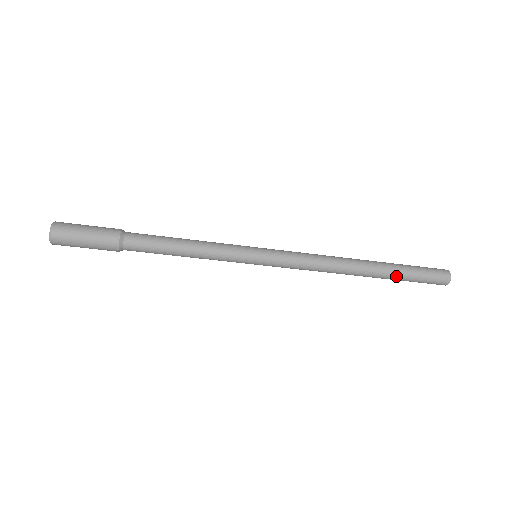
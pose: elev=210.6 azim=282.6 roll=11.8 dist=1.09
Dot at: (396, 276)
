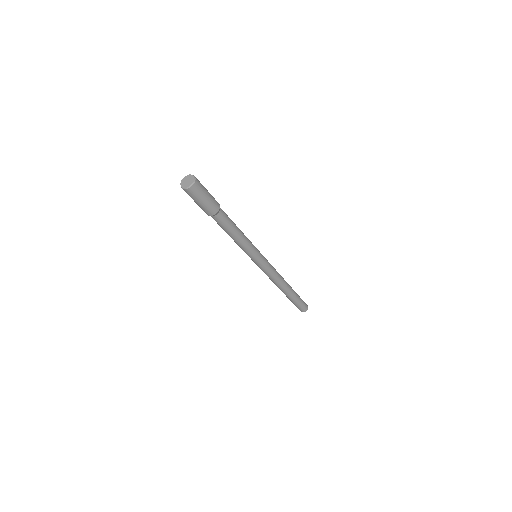
Dot at: (293, 299)
